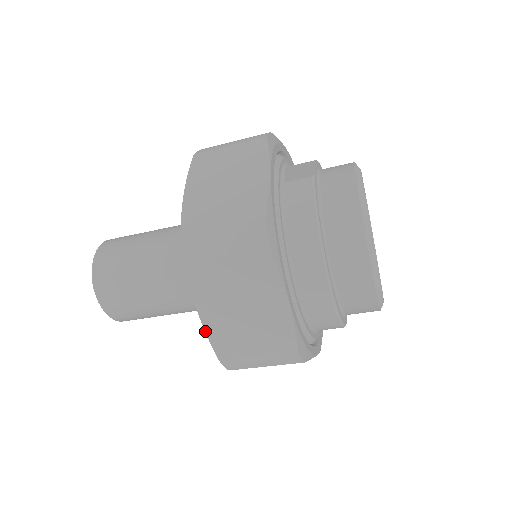
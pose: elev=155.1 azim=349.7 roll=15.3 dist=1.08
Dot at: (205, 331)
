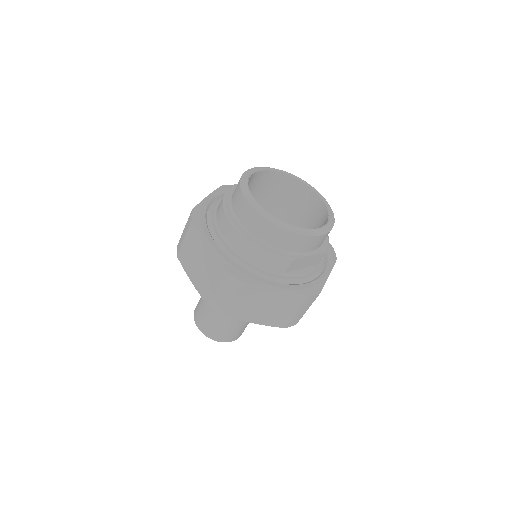
Dot at: (197, 290)
